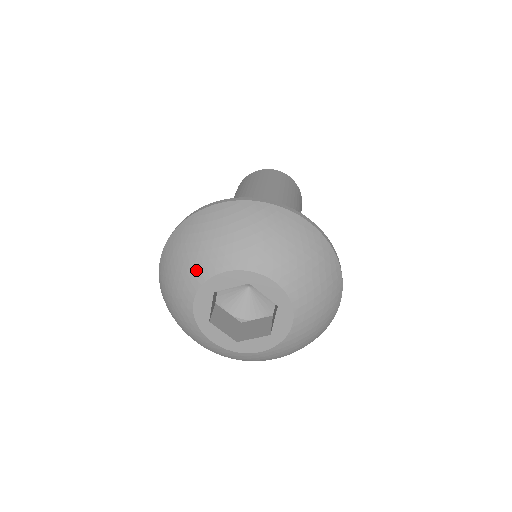
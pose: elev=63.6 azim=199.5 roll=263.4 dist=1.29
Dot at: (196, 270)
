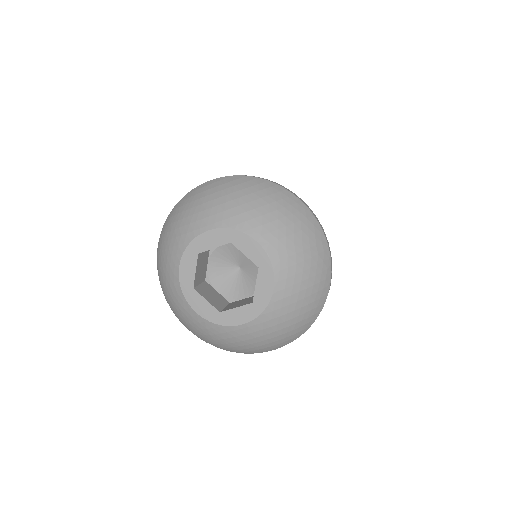
Dot at: (184, 233)
